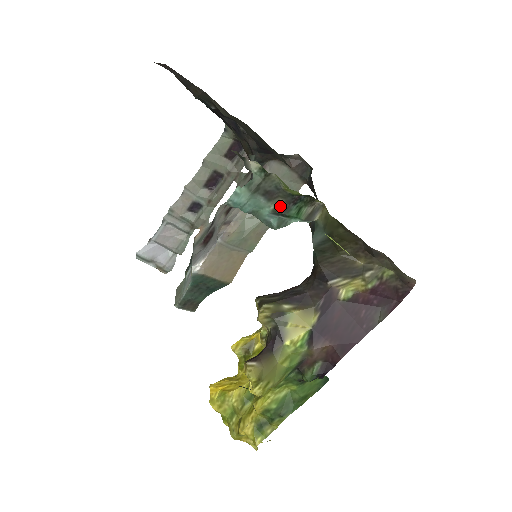
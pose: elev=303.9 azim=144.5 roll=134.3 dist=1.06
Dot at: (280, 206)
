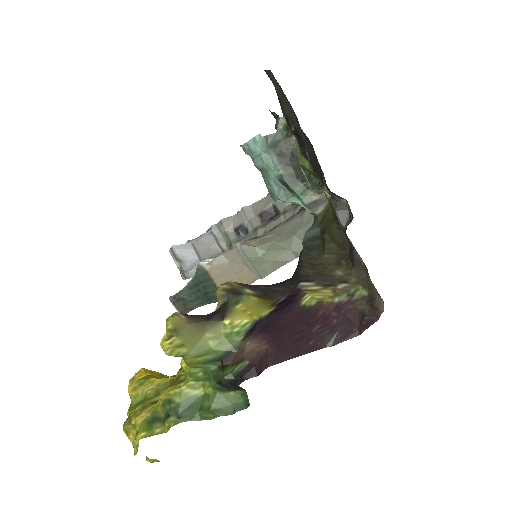
Dot at: (288, 175)
